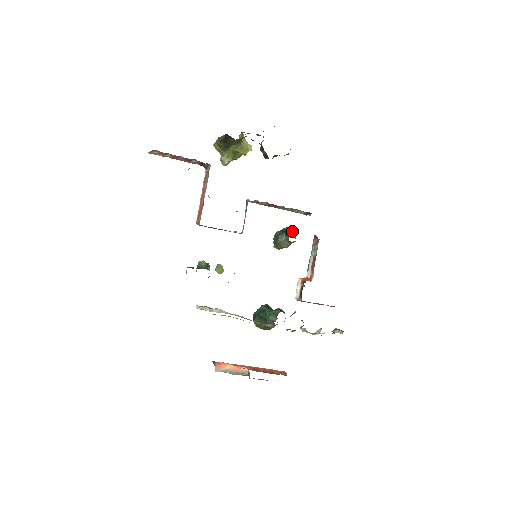
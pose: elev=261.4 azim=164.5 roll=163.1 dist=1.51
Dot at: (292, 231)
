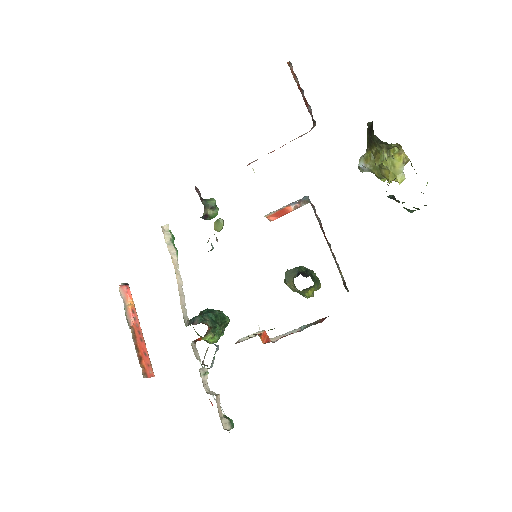
Dot at: (306, 276)
